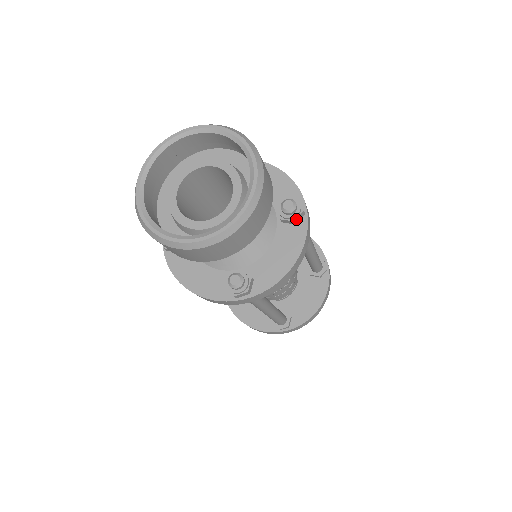
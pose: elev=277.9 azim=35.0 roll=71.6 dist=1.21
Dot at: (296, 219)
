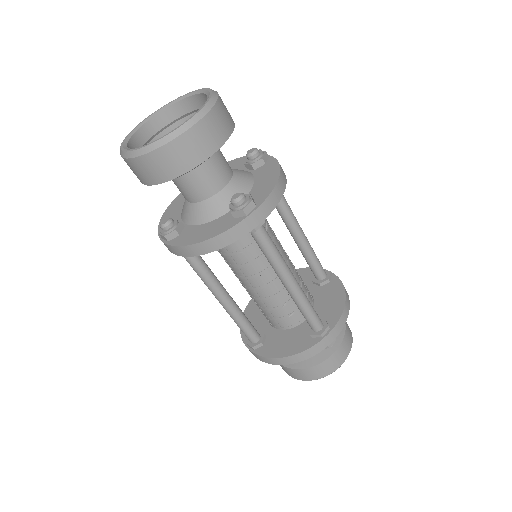
Dot at: (263, 158)
